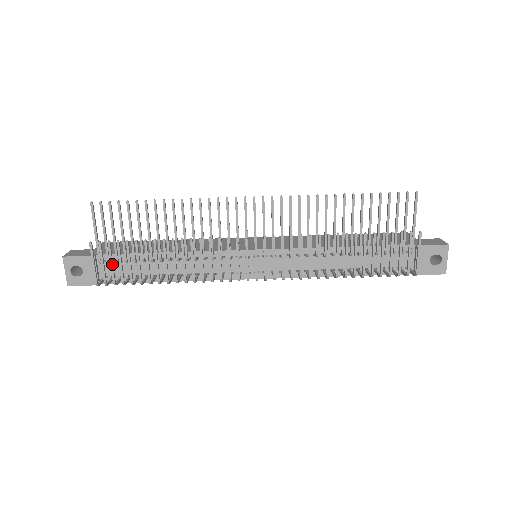
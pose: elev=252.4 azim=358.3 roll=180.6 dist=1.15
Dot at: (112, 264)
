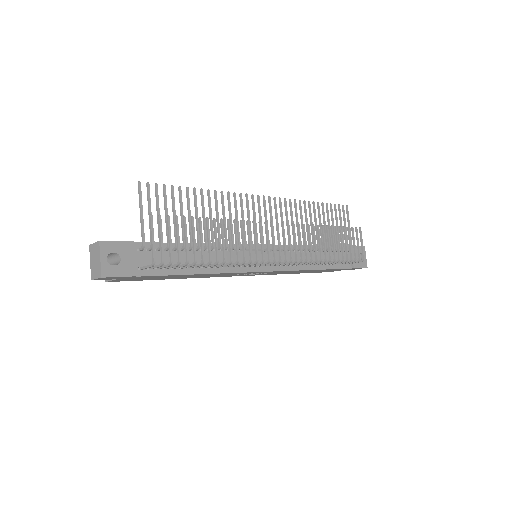
Dot at: (171, 240)
